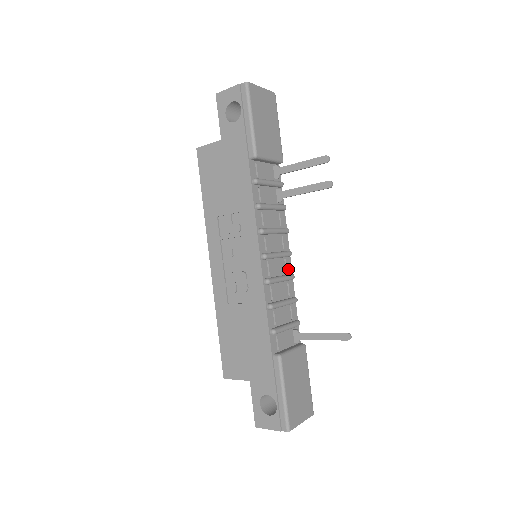
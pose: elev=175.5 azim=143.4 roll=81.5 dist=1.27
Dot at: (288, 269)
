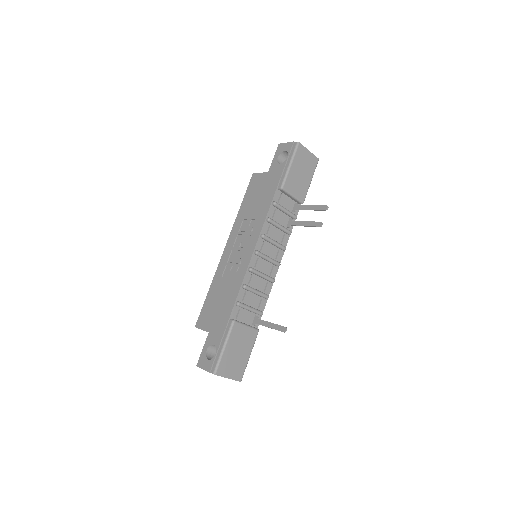
Dot at: (273, 274)
